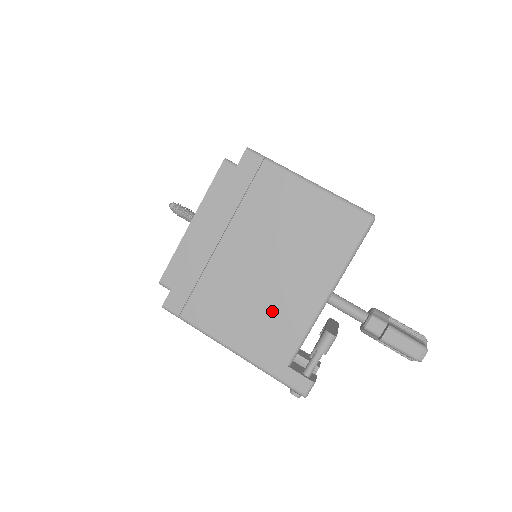
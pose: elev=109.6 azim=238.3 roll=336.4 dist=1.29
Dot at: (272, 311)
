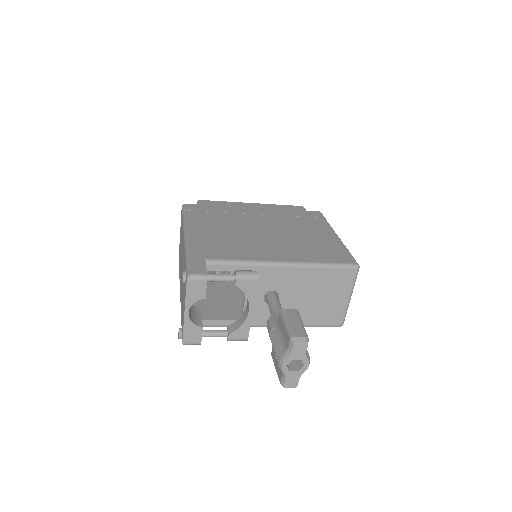
Dot at: (238, 243)
